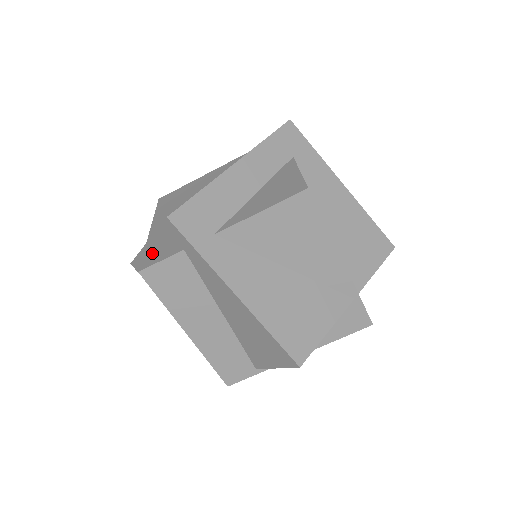
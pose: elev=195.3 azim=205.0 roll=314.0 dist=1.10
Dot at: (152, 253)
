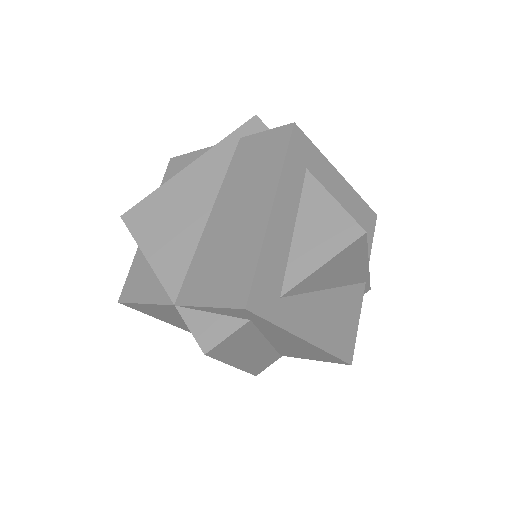
Dot at: (201, 324)
